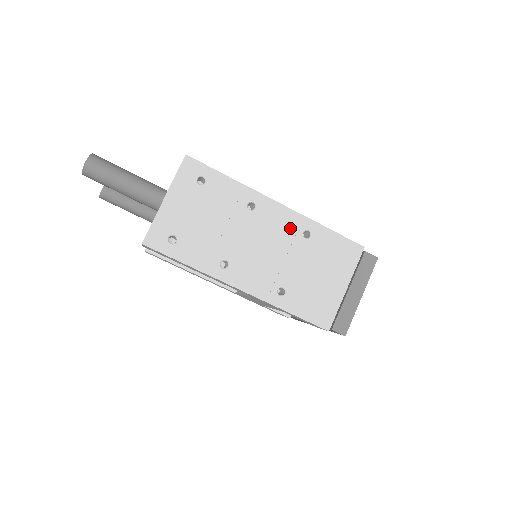
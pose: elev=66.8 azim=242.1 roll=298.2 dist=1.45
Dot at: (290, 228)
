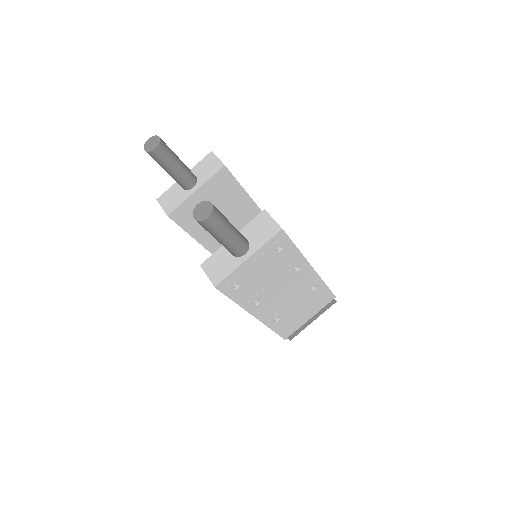
Dot at: (308, 284)
